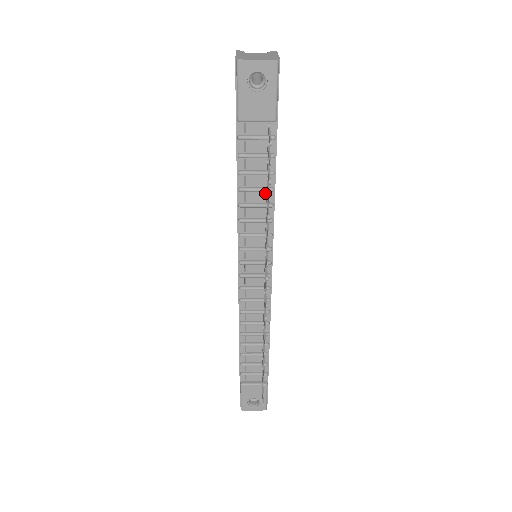
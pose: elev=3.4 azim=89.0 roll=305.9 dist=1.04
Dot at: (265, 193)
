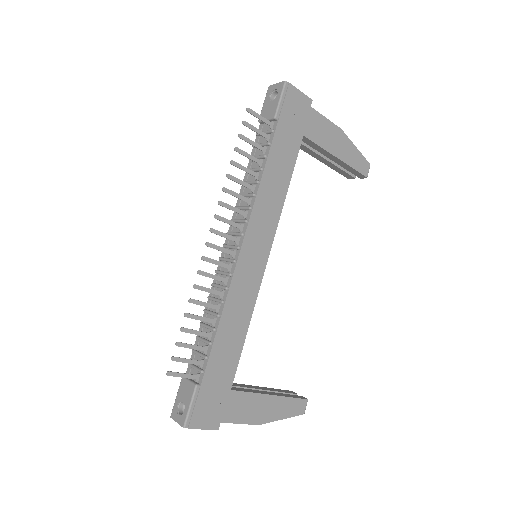
Dot at: (258, 173)
